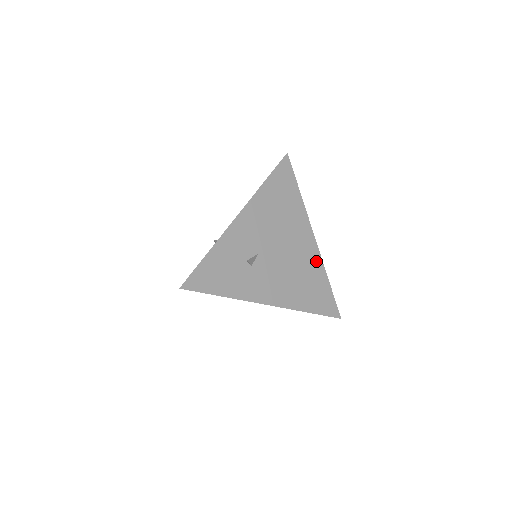
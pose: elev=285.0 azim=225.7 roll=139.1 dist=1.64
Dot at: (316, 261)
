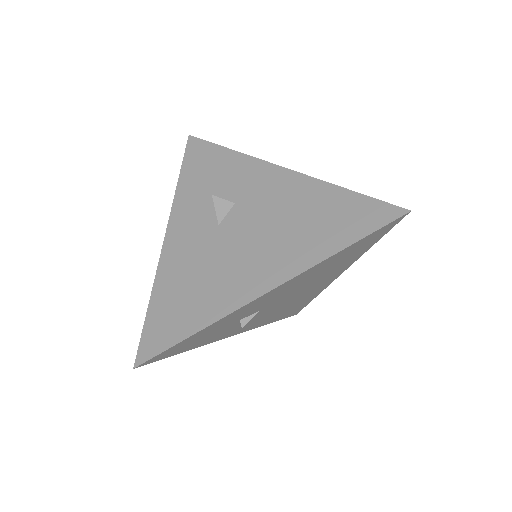
Dot at: (318, 291)
